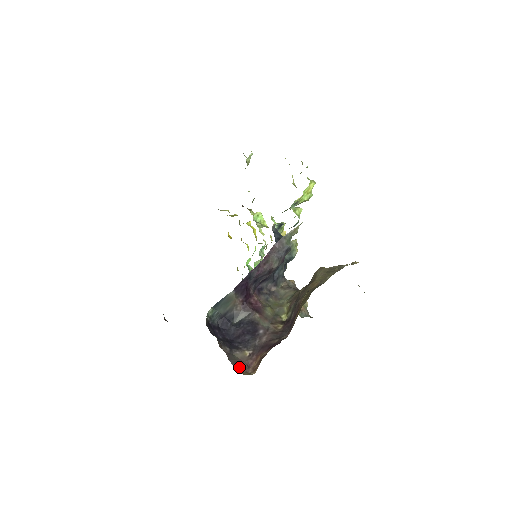
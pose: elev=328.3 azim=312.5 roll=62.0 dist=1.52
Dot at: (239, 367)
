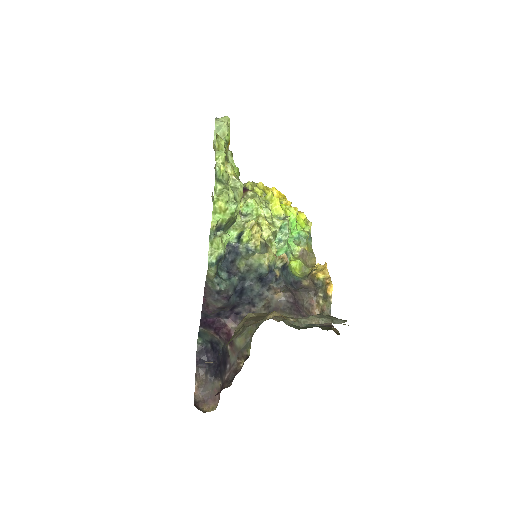
Dot at: (209, 399)
